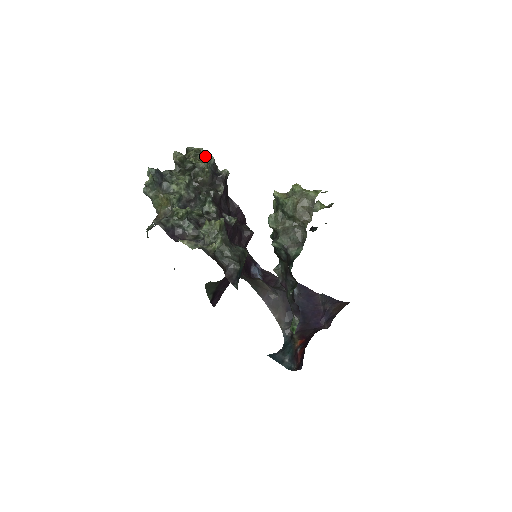
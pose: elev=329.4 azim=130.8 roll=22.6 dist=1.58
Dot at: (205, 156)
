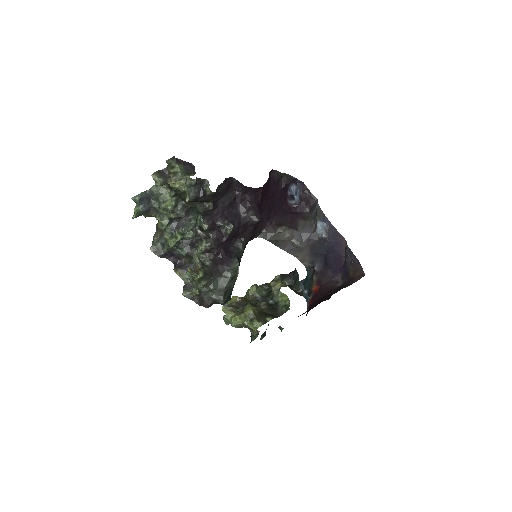
Dot at: (185, 176)
